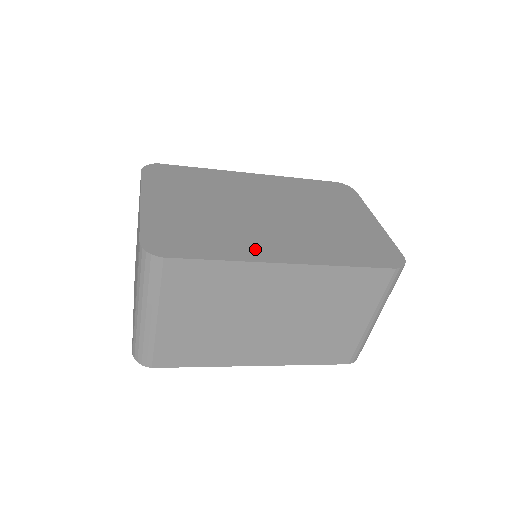
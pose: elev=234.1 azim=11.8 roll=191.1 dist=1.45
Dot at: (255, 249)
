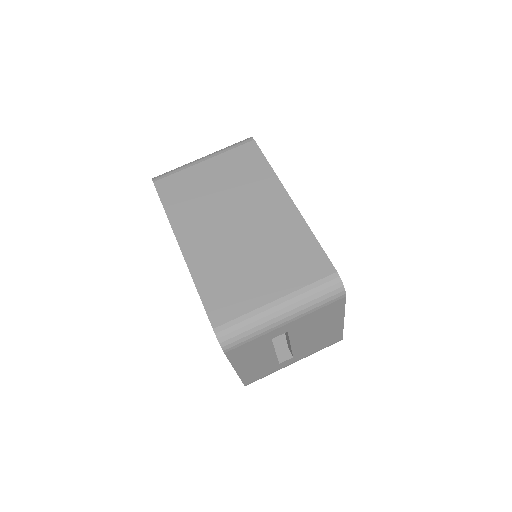
Dot at: occluded
